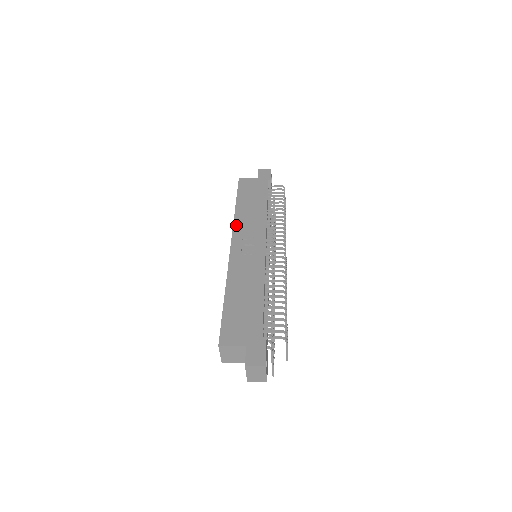
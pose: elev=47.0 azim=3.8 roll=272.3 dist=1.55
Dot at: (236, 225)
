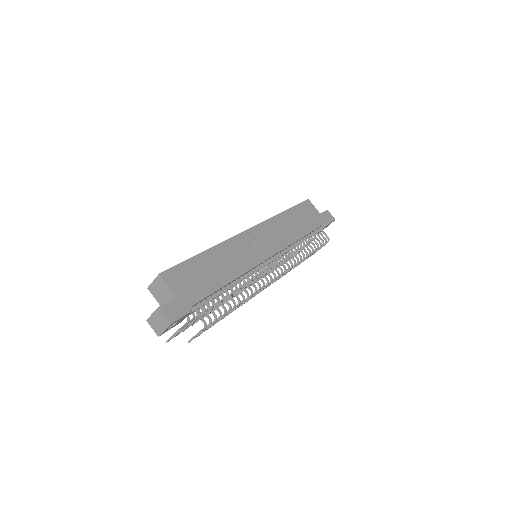
Dot at: (269, 222)
